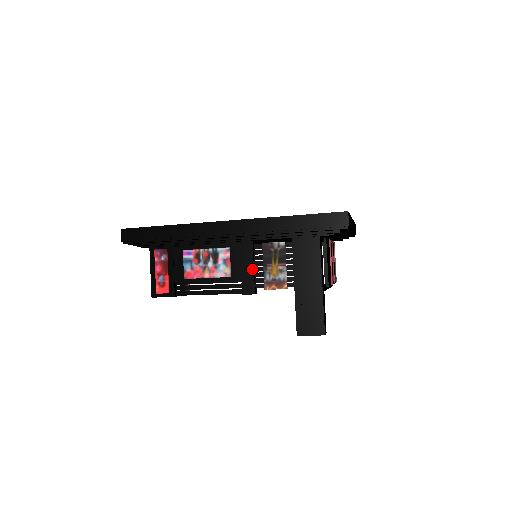
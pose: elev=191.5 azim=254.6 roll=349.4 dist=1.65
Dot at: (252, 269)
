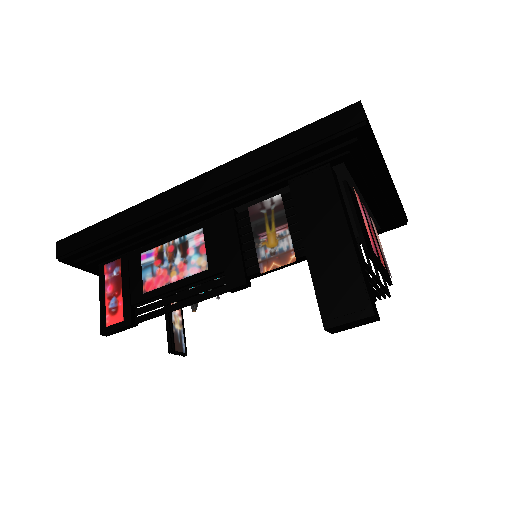
Dot at: (237, 247)
